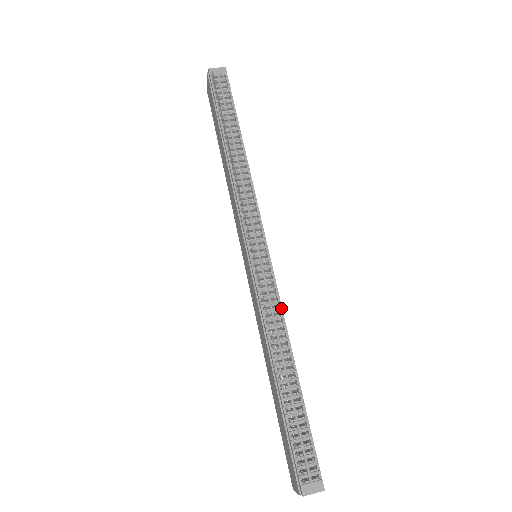
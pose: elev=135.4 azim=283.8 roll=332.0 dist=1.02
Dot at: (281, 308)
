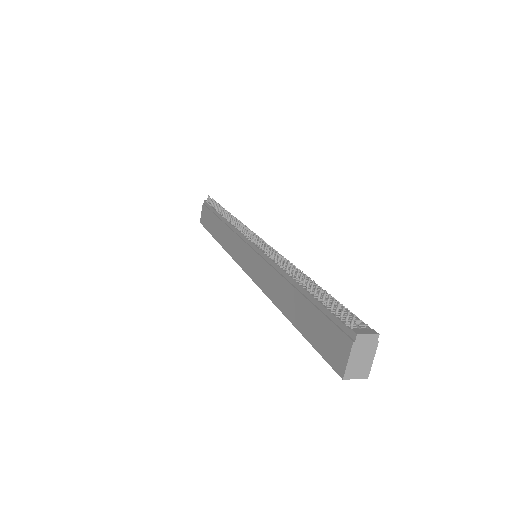
Dot at: (287, 260)
